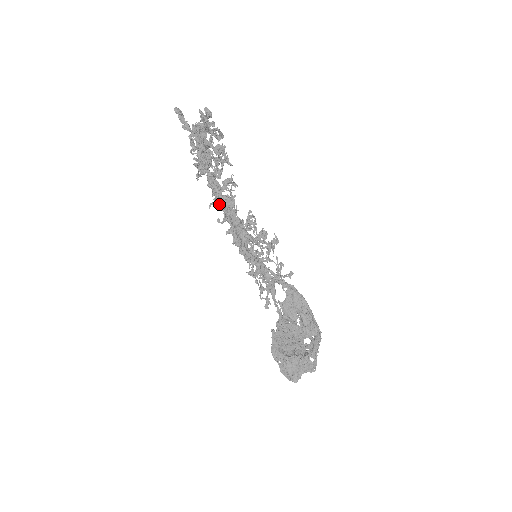
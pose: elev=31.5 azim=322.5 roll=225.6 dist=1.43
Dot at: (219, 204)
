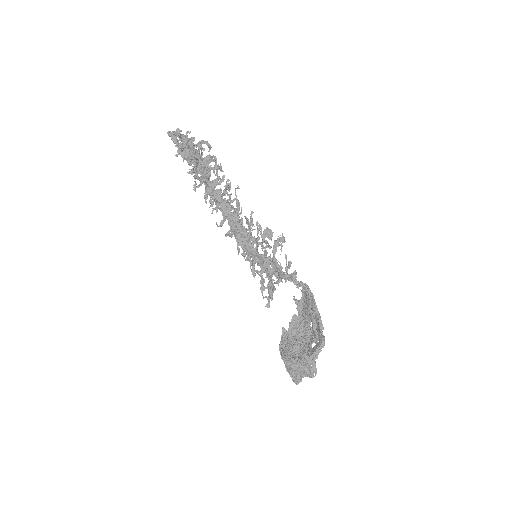
Dot at: occluded
